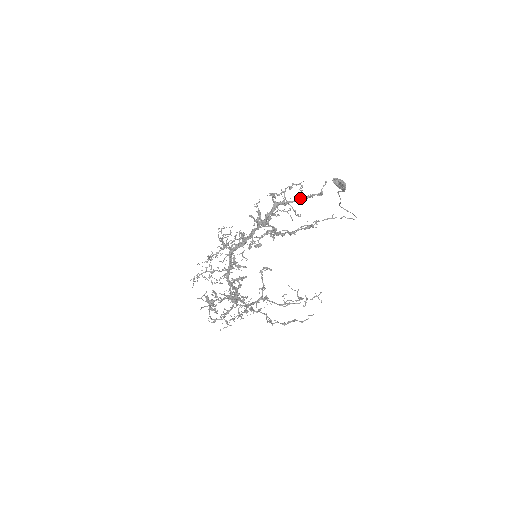
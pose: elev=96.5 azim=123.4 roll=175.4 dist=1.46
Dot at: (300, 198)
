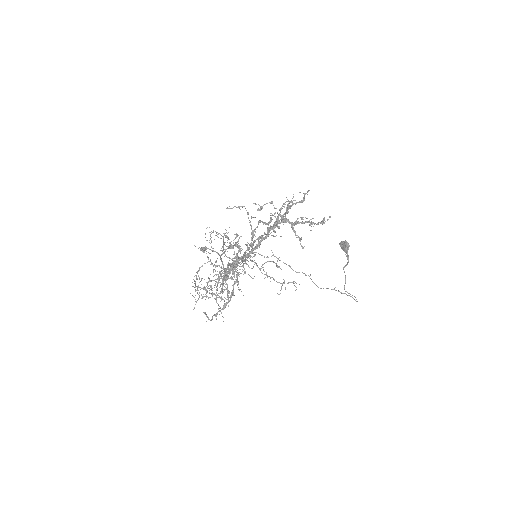
Dot at: (306, 221)
